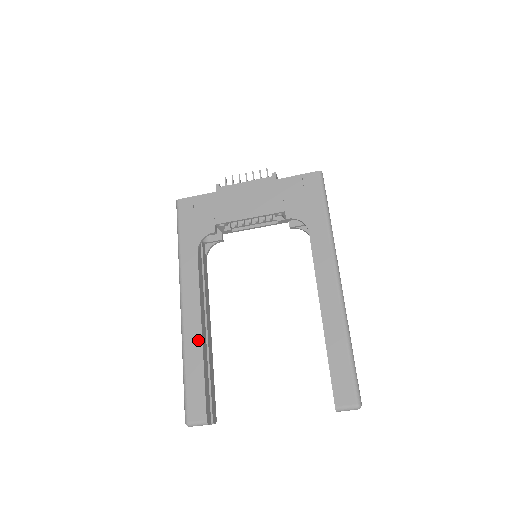
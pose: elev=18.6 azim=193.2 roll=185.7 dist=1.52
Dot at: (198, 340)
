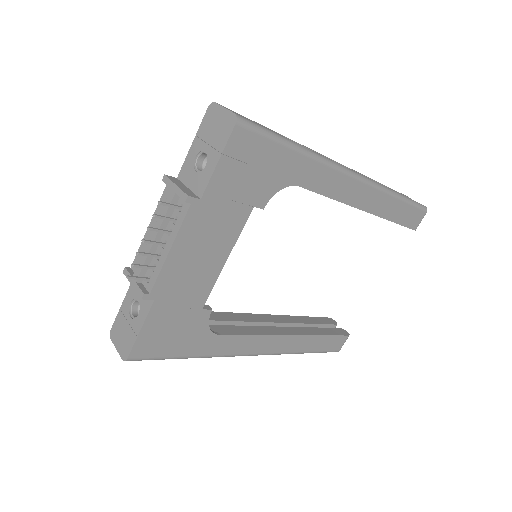
Dot at: (299, 340)
